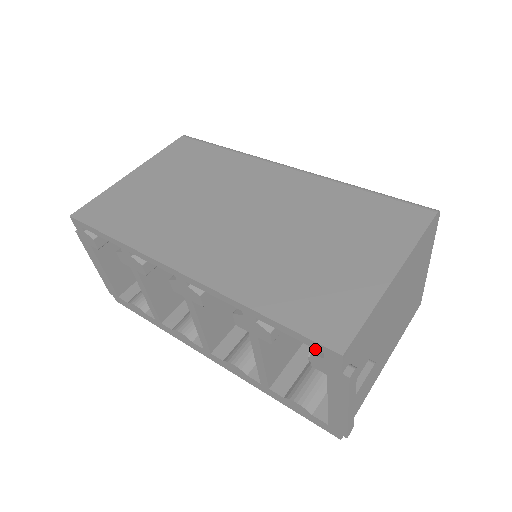
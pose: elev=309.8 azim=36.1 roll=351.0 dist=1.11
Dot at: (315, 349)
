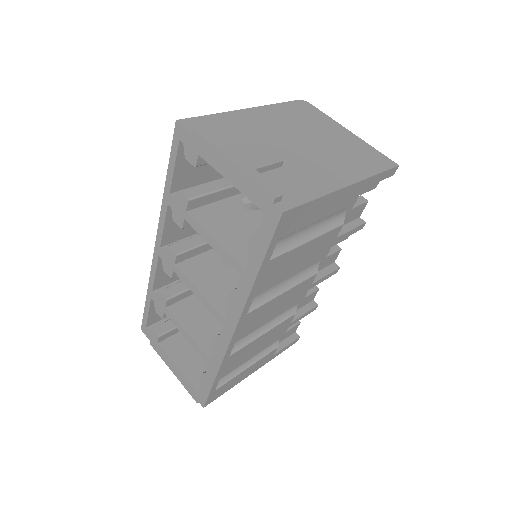
Dot at: occluded
